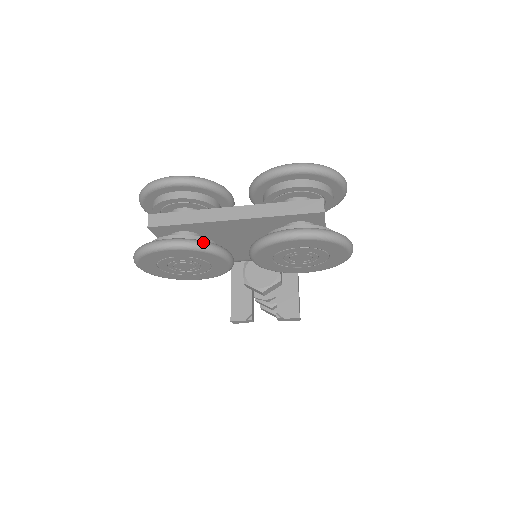
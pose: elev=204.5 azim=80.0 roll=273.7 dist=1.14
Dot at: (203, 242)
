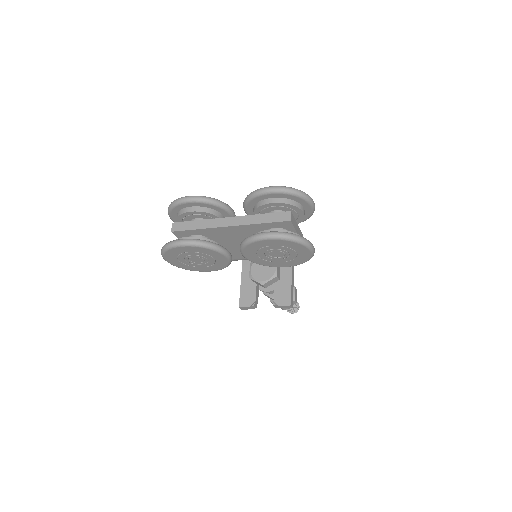
Dot at: (206, 241)
